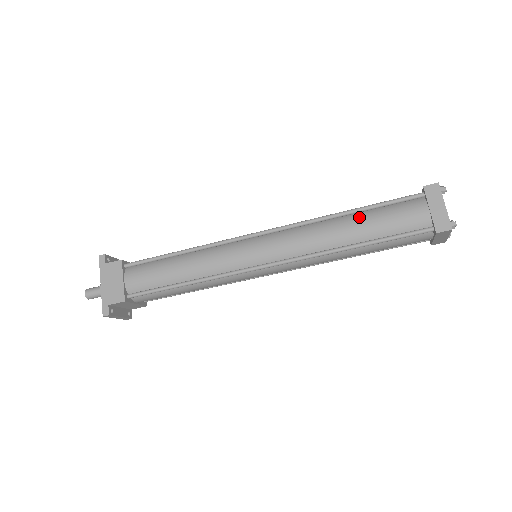
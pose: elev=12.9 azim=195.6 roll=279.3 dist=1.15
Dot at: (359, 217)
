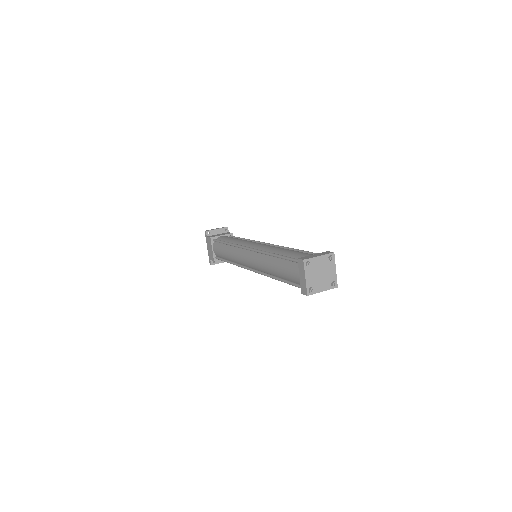
Dot at: (277, 262)
